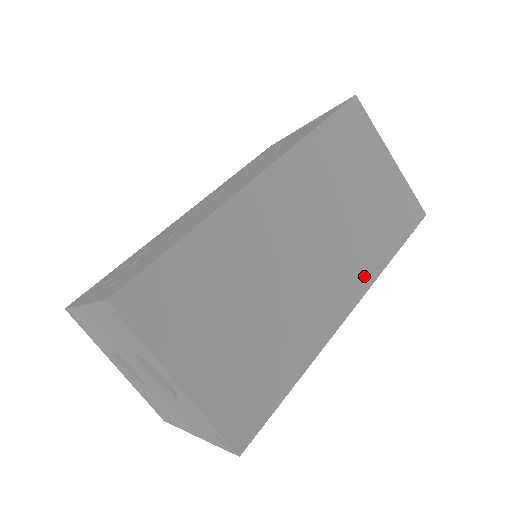
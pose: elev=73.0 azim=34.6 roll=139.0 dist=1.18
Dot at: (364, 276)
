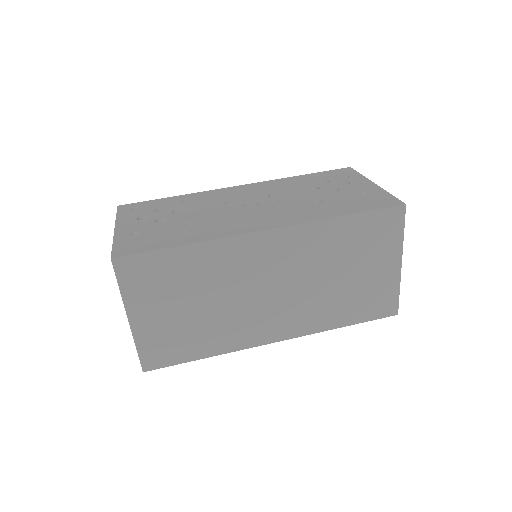
Dot at: (305, 327)
